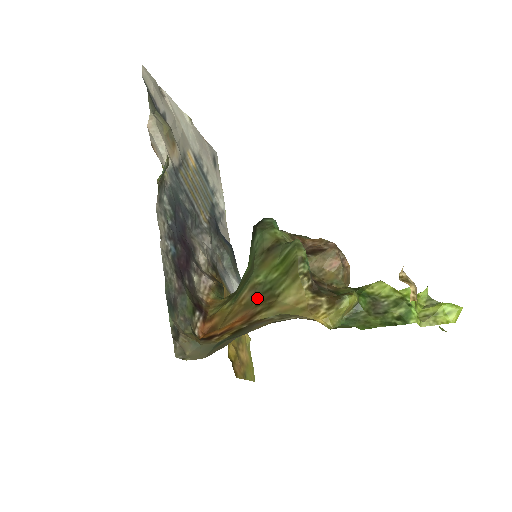
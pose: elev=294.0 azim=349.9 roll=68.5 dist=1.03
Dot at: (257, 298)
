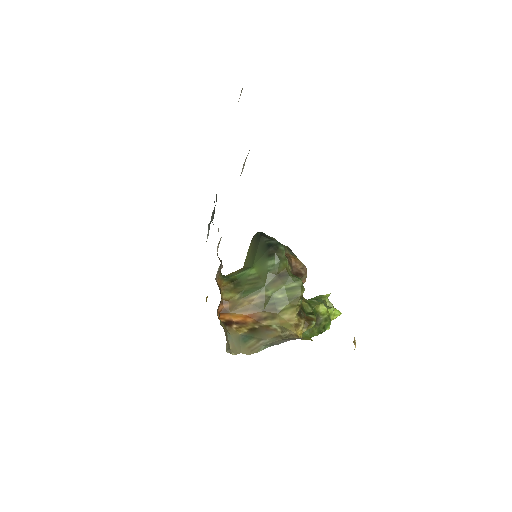
Dot at: (264, 306)
